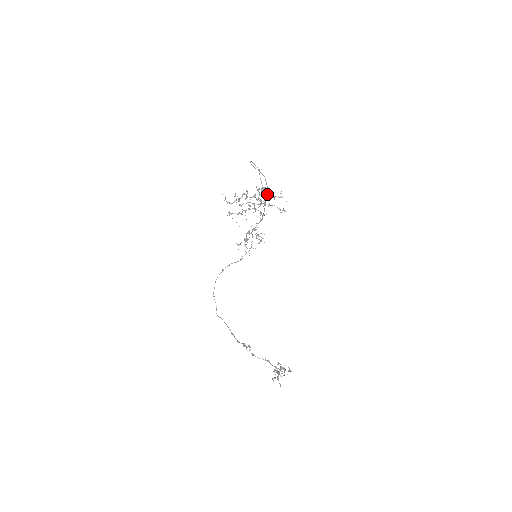
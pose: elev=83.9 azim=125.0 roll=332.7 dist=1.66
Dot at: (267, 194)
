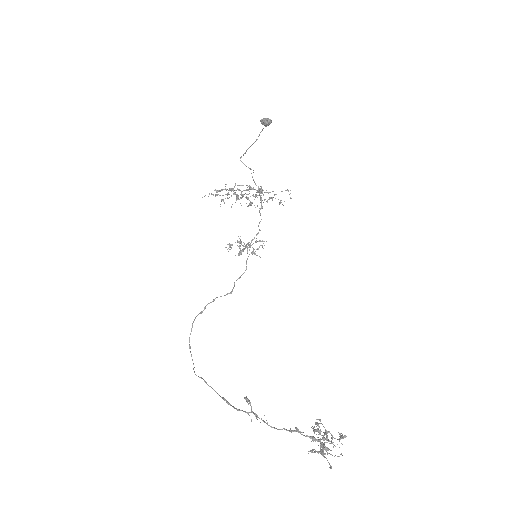
Dot at: (269, 119)
